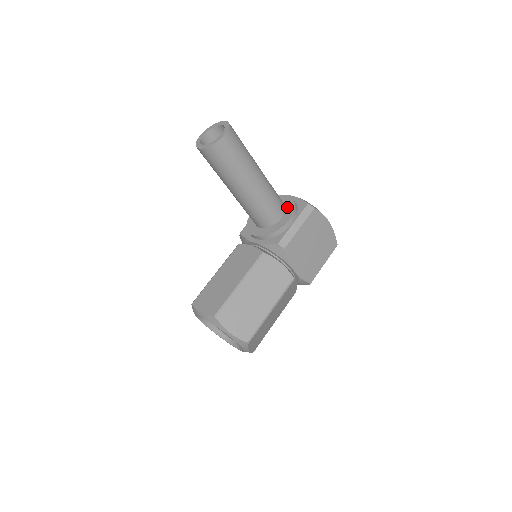
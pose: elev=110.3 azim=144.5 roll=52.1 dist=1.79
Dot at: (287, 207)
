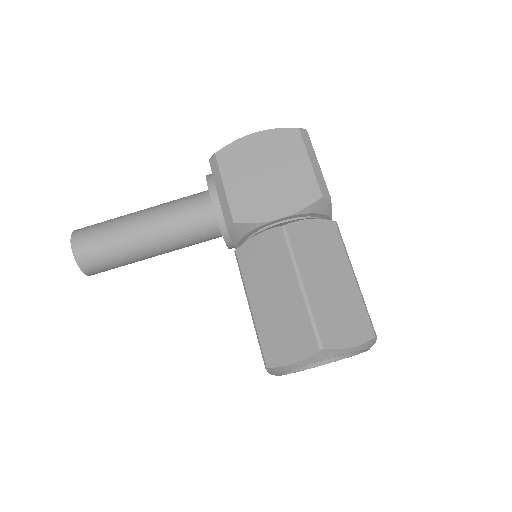
Dot at: occluded
